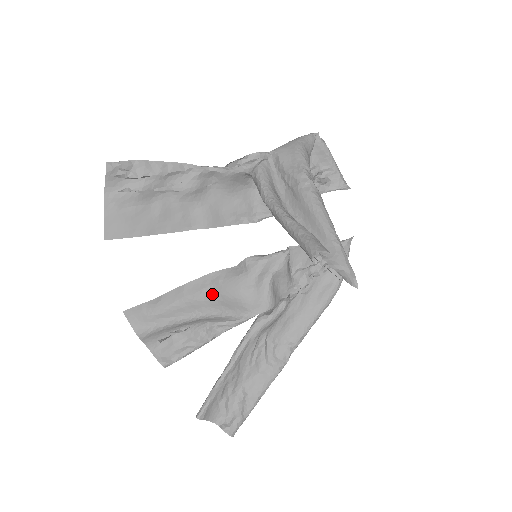
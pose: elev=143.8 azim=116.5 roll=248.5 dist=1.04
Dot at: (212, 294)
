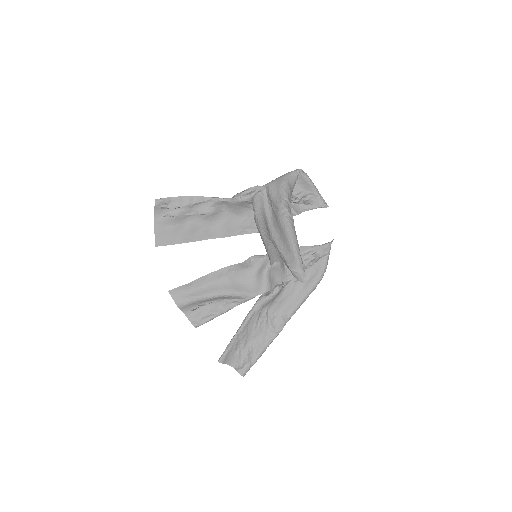
Dot at: (227, 281)
